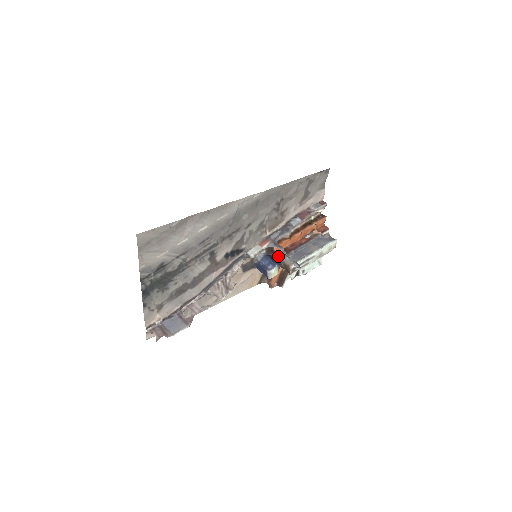
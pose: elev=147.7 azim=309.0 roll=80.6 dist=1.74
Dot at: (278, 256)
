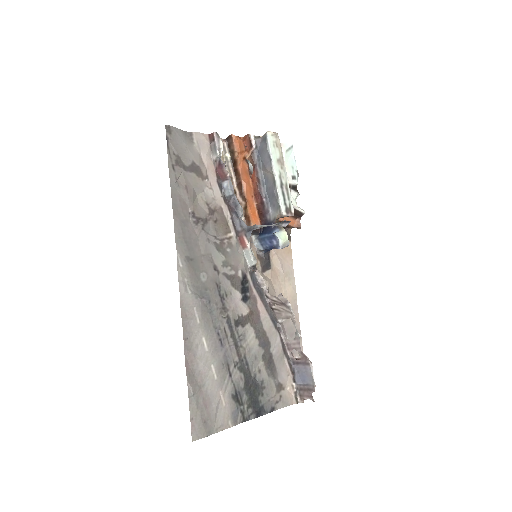
Dot at: (264, 222)
